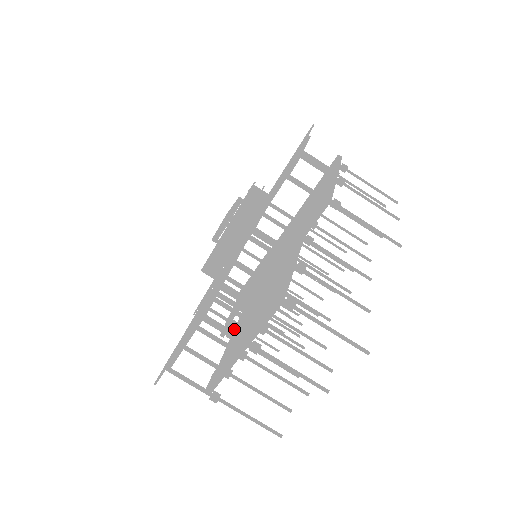
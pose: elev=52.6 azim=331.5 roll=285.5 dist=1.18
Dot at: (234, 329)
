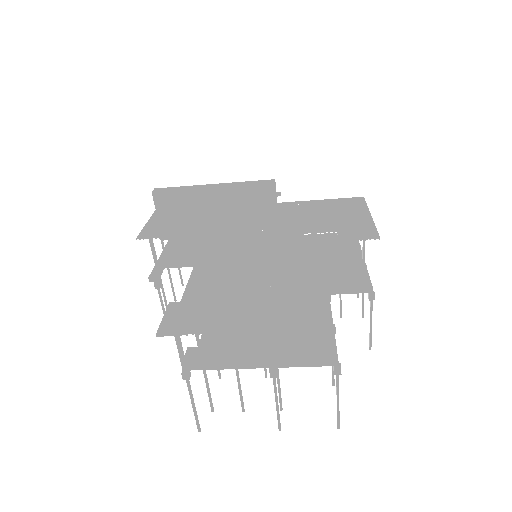
Dot at: occluded
